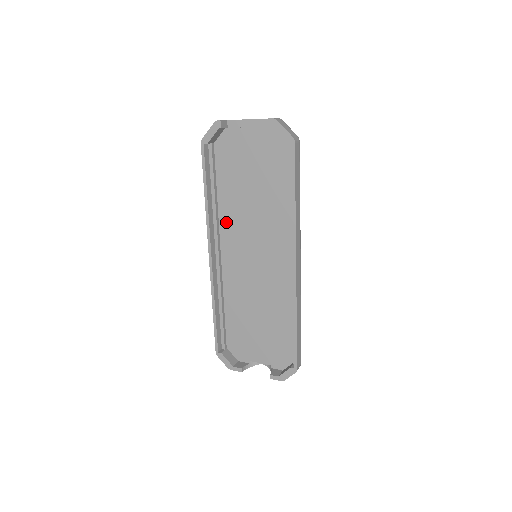
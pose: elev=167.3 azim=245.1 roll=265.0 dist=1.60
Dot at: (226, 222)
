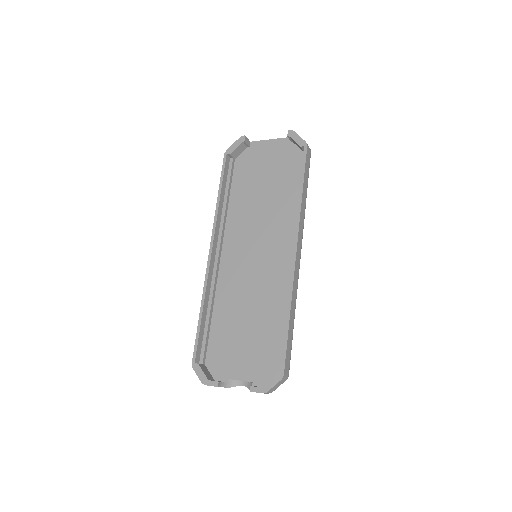
Dot at: (232, 225)
